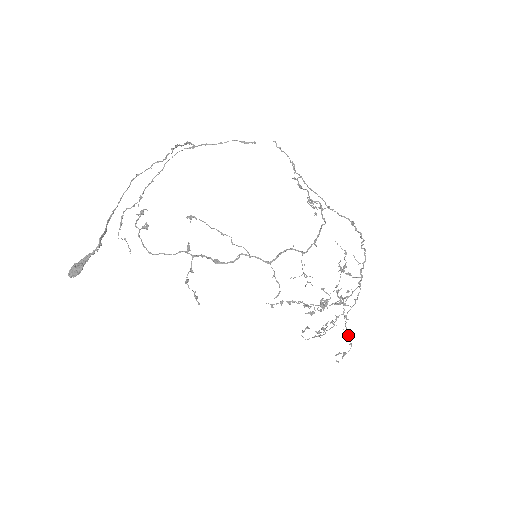
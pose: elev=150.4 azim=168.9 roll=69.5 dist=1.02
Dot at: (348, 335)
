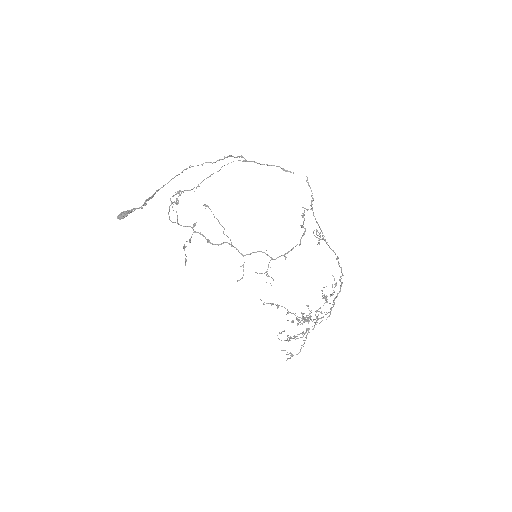
Dot at: occluded
